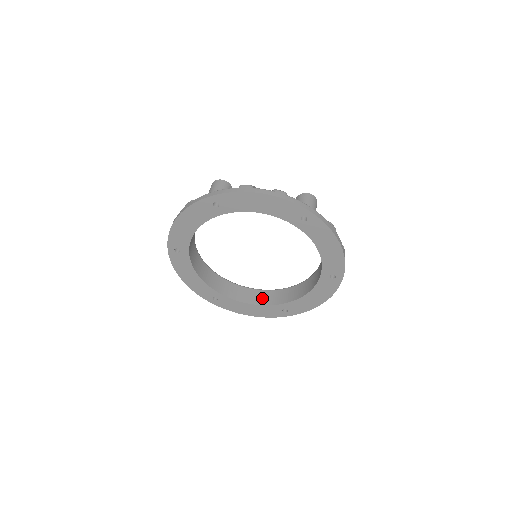
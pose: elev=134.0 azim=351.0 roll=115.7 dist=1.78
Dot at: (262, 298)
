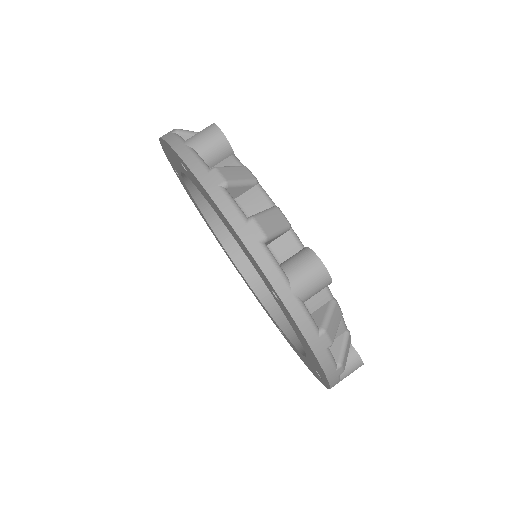
Dot at: (221, 220)
